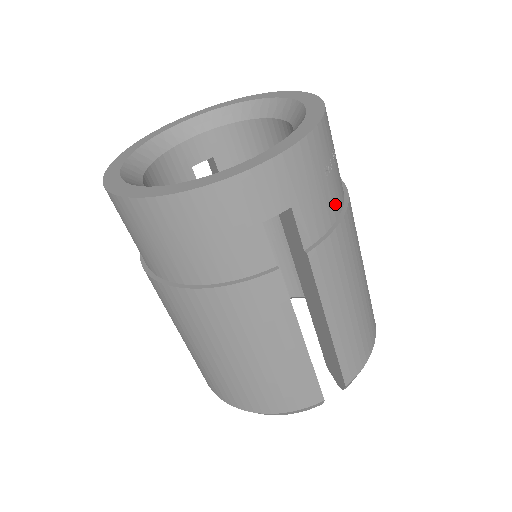
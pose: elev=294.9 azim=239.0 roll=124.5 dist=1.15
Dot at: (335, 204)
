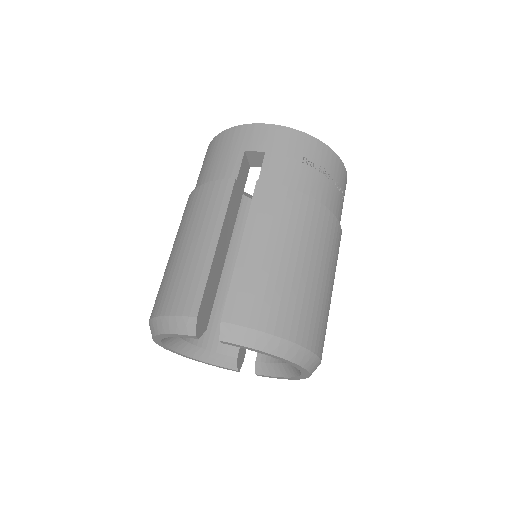
Dot at: (302, 184)
